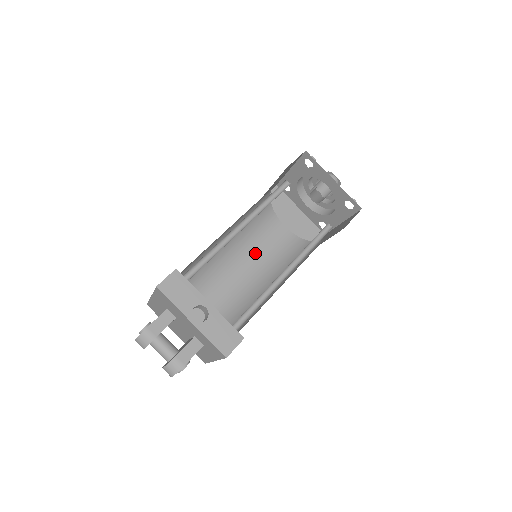
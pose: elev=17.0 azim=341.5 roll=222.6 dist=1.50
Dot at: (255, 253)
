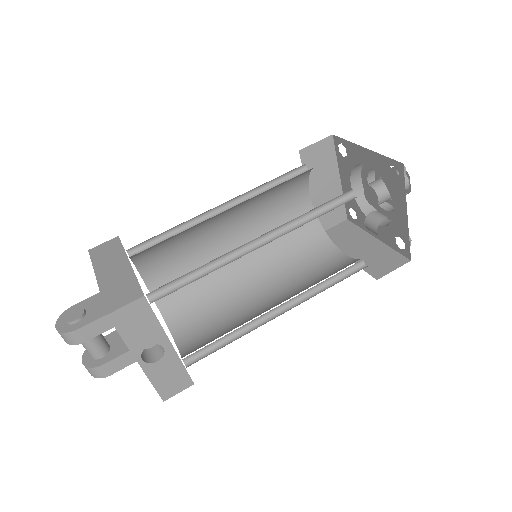
Dot at: (256, 221)
